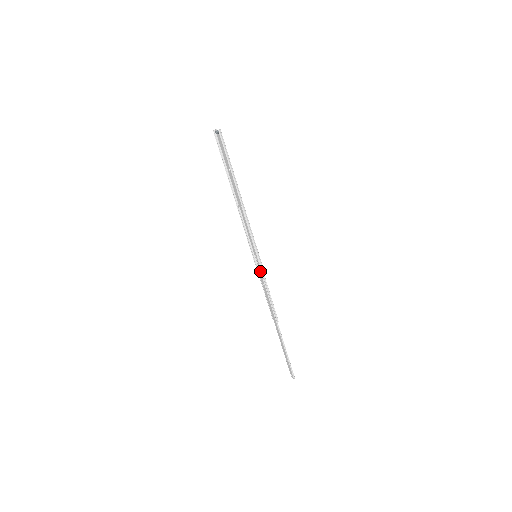
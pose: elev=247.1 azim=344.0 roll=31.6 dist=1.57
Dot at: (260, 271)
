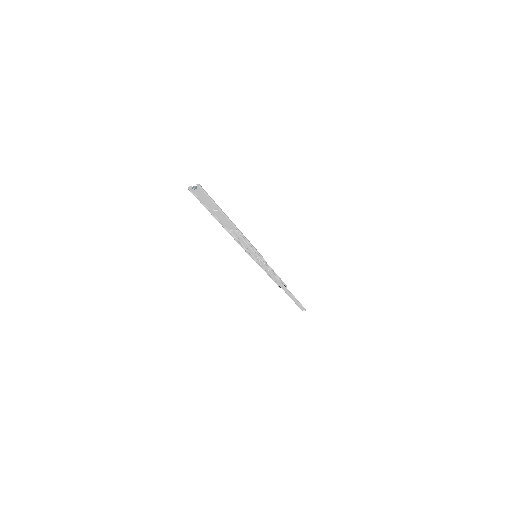
Dot at: (263, 264)
